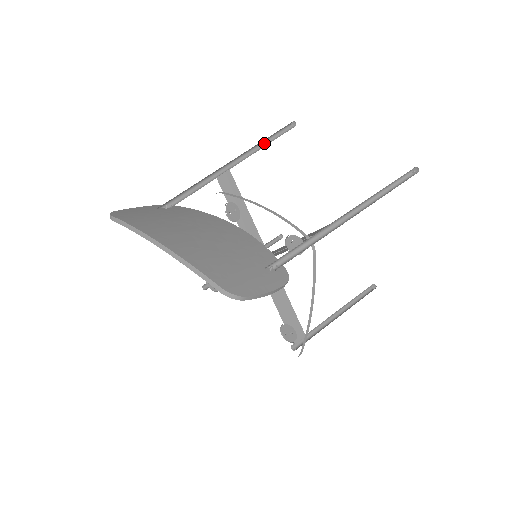
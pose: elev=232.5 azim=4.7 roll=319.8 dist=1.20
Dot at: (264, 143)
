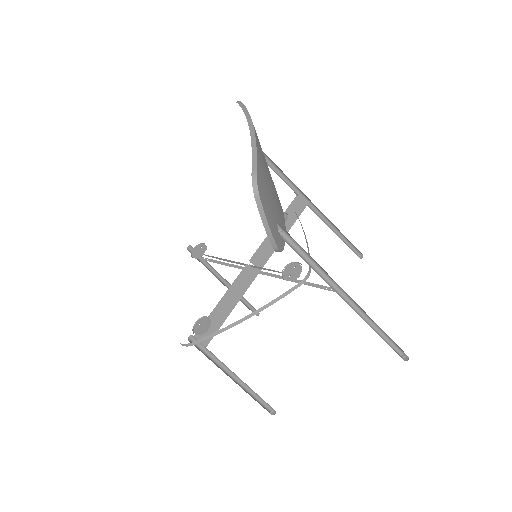
Dot at: (337, 233)
